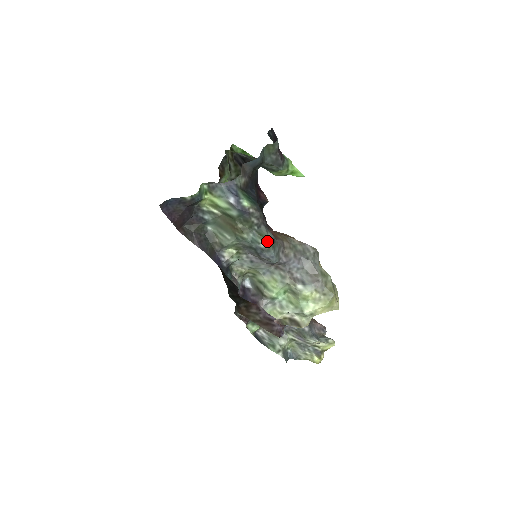
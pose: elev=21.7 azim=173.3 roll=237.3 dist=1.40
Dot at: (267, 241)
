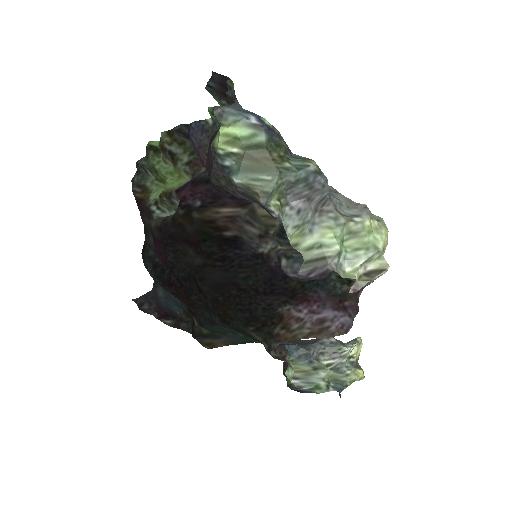
Dot at: (313, 161)
